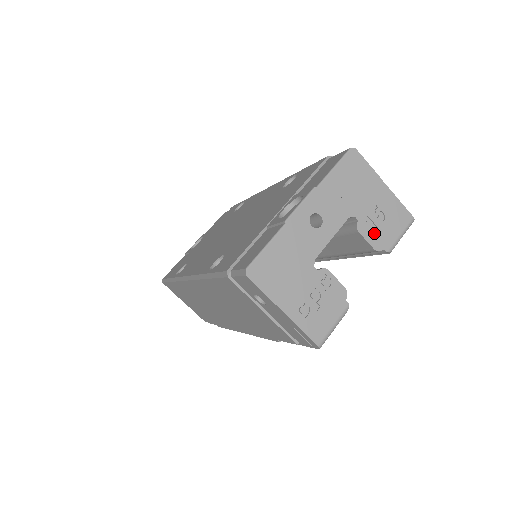
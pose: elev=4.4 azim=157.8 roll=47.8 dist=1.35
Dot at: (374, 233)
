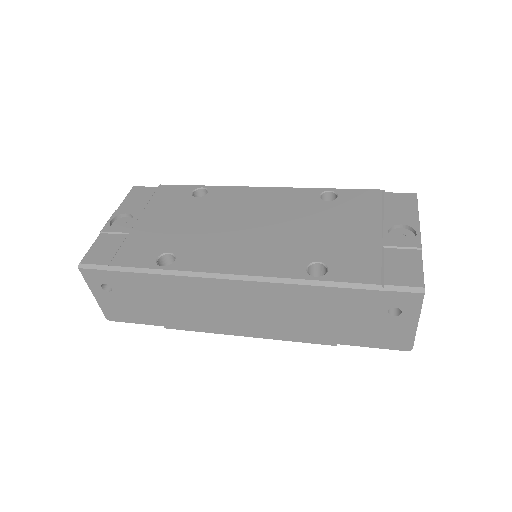
Dot at: occluded
